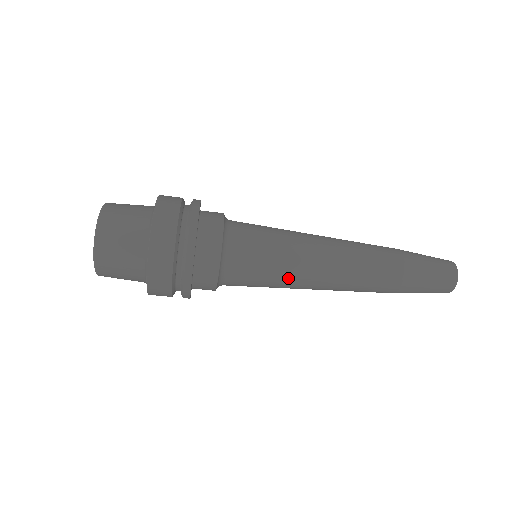
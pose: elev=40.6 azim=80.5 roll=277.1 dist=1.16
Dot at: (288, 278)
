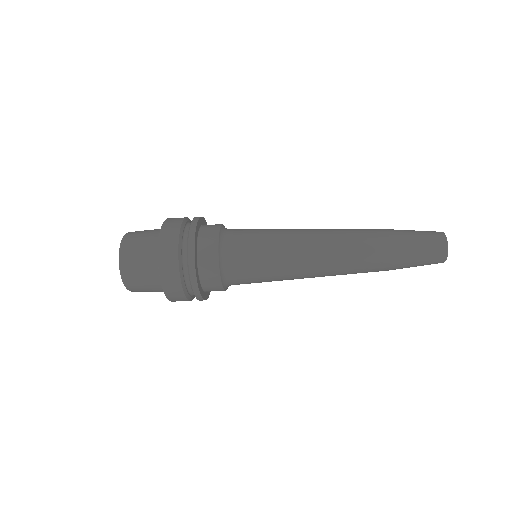
Dot at: (282, 269)
